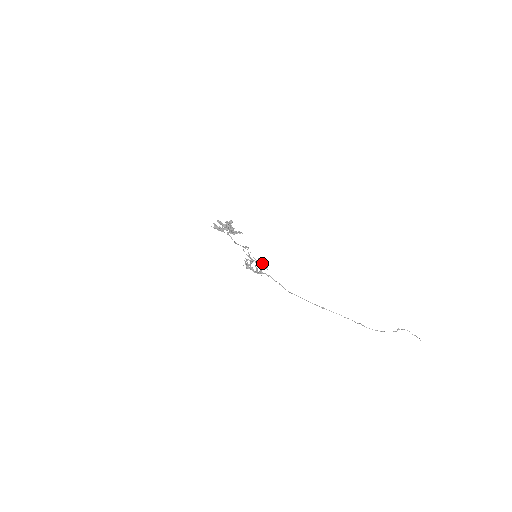
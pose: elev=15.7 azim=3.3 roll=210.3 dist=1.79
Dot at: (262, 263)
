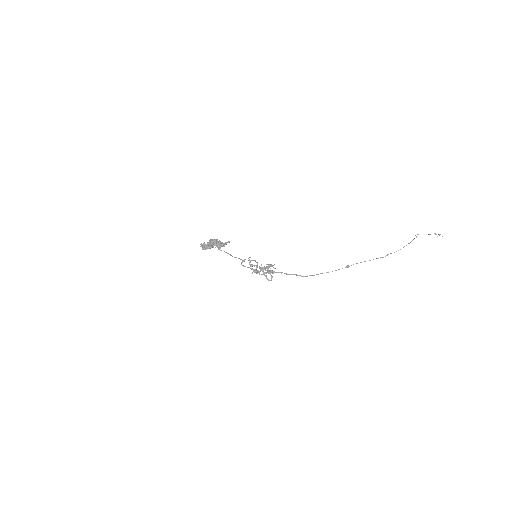
Dot at: occluded
